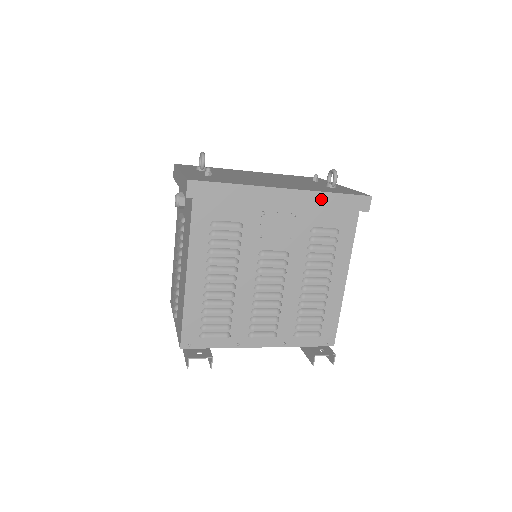
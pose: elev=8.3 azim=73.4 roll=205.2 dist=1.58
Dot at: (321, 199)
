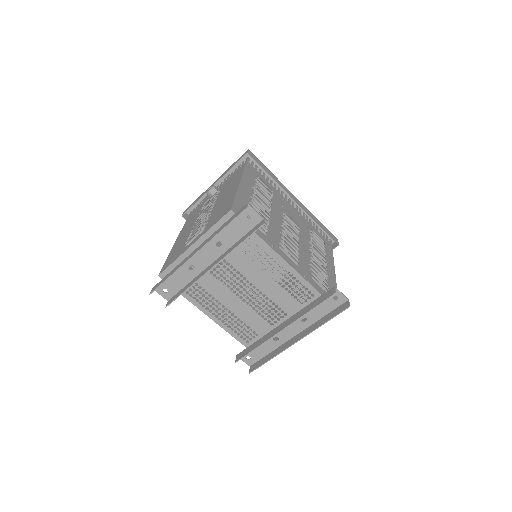
Dot at: (313, 217)
